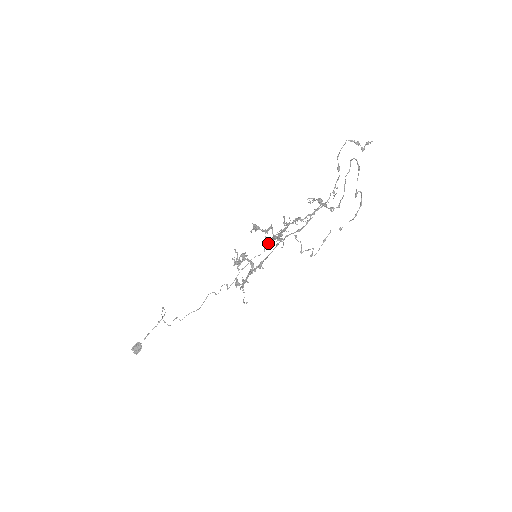
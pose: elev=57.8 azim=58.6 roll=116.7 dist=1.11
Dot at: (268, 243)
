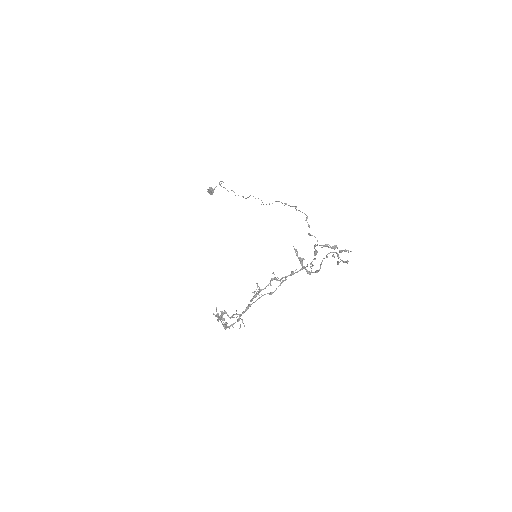
Dot at: (236, 317)
